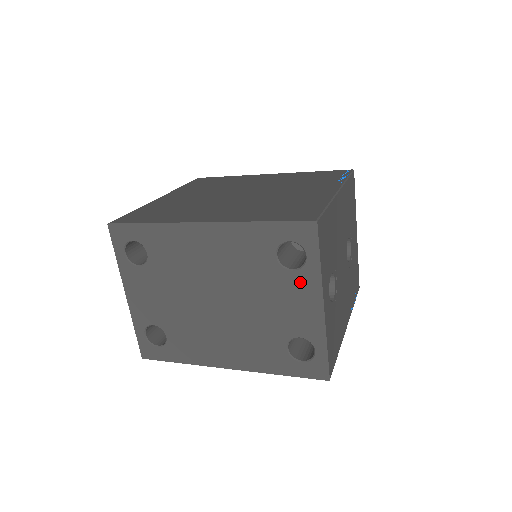
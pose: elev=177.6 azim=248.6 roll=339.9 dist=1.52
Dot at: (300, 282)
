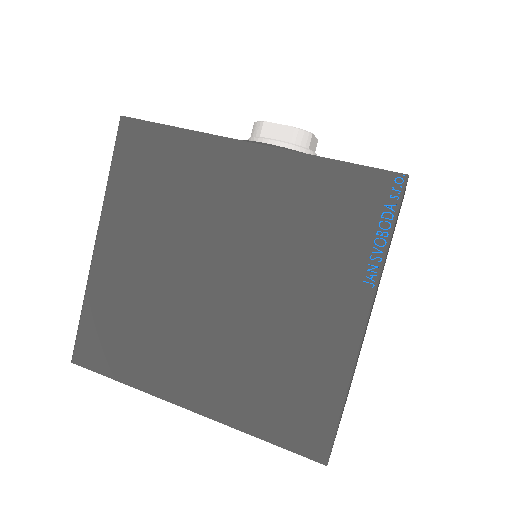
Dot at: occluded
